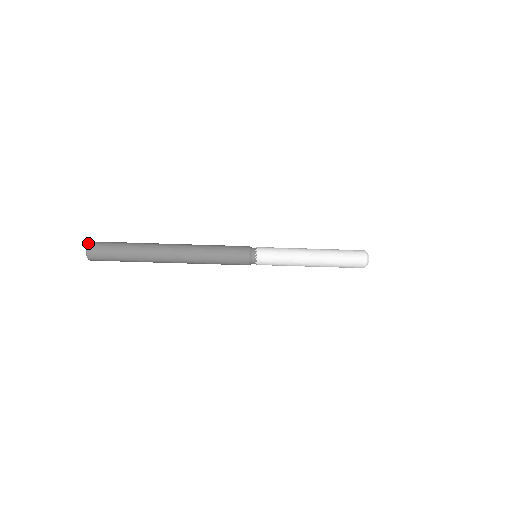
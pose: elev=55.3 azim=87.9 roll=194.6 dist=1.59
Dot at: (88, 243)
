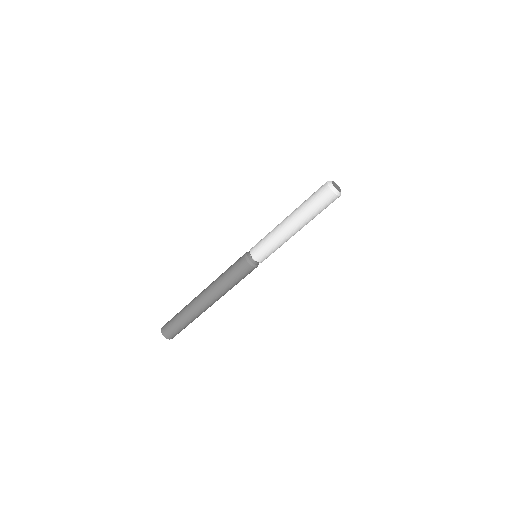
Dot at: (161, 329)
